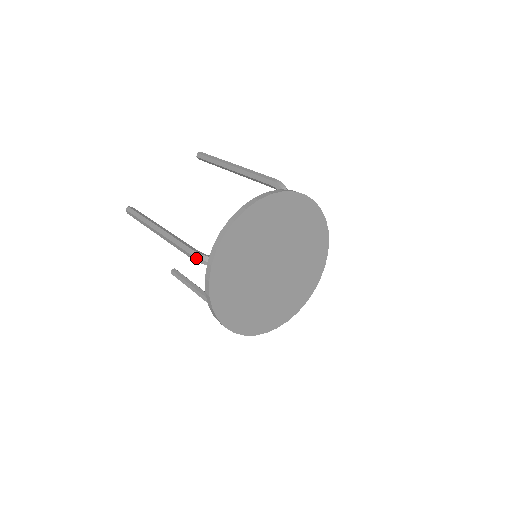
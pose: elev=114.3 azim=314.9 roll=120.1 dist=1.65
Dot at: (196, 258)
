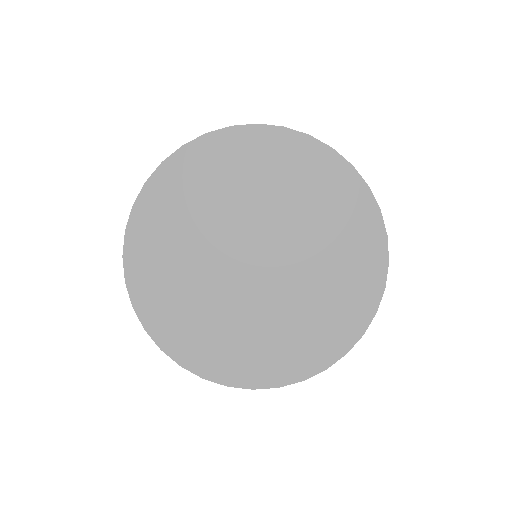
Dot at: occluded
